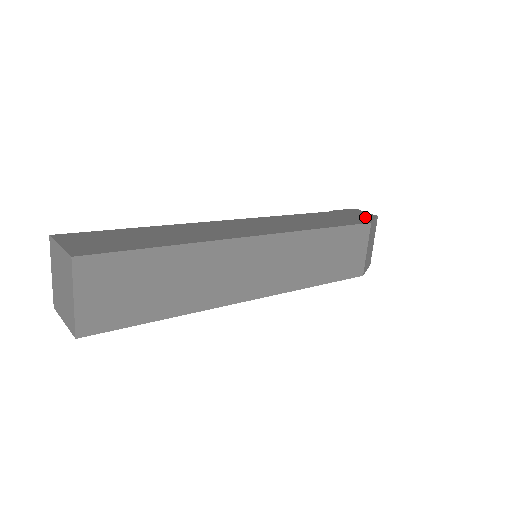
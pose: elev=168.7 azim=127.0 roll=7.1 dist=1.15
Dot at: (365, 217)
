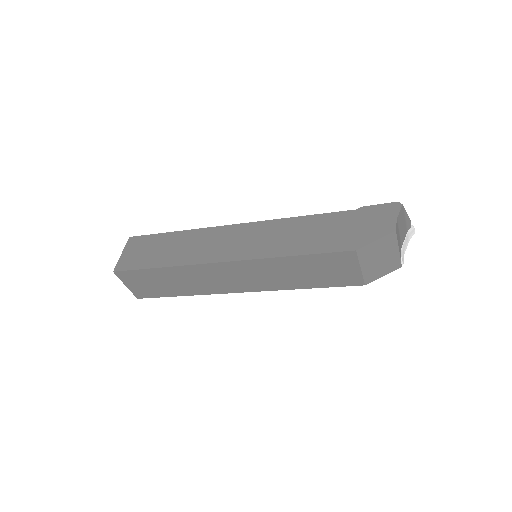
Dot at: (372, 233)
